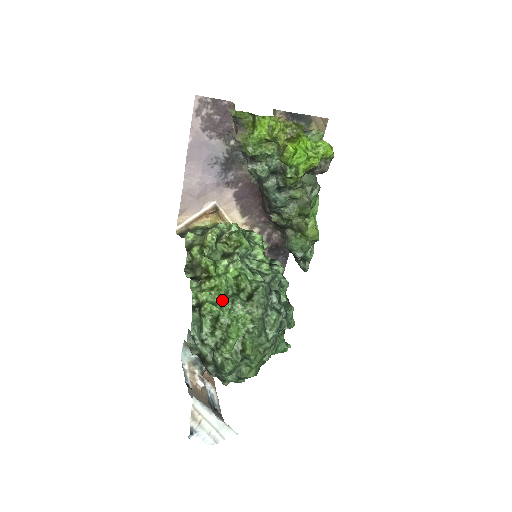
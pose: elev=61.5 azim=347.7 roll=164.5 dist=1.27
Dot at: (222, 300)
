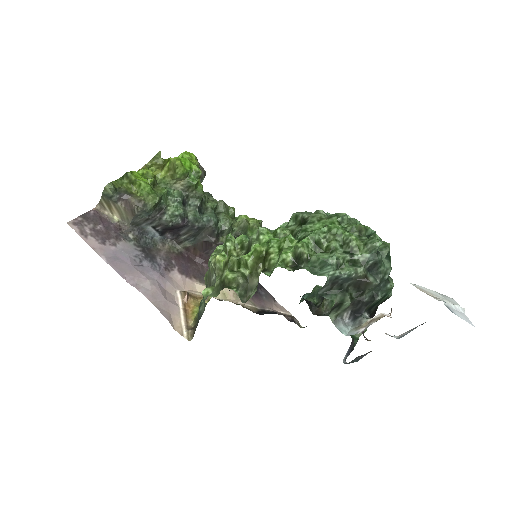
Dot at: (297, 242)
